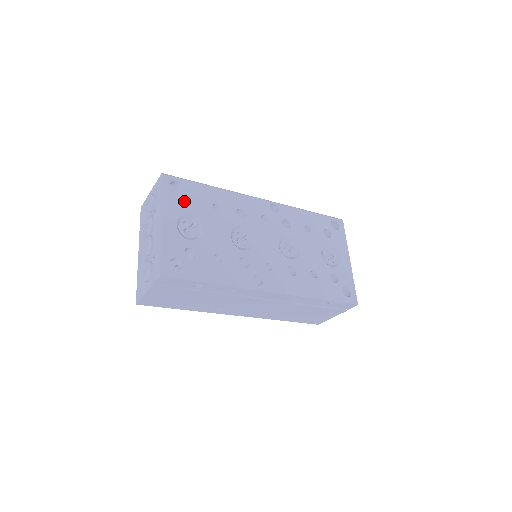
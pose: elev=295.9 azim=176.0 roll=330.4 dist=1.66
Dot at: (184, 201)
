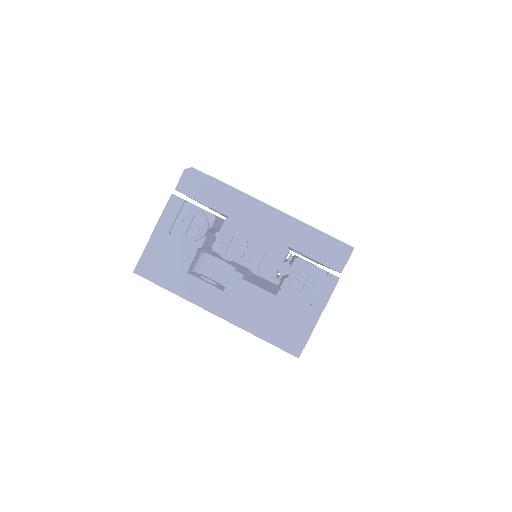
Dot at: occluded
